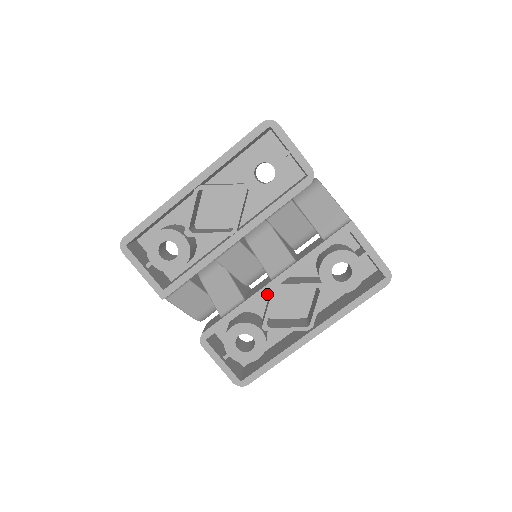
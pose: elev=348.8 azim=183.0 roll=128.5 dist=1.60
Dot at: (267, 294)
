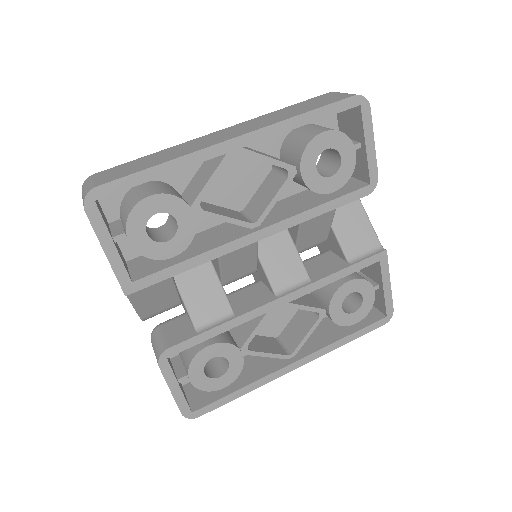
Dot at: occluded
